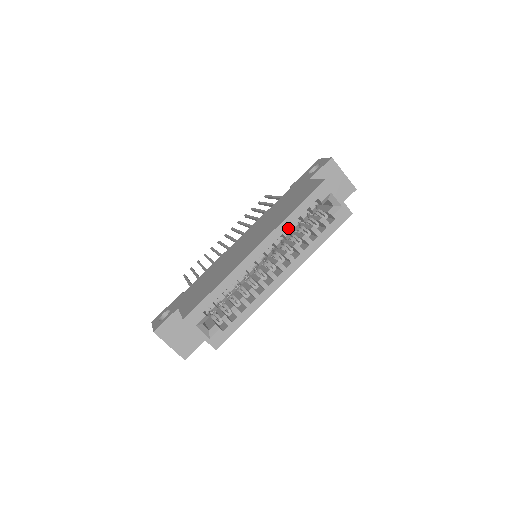
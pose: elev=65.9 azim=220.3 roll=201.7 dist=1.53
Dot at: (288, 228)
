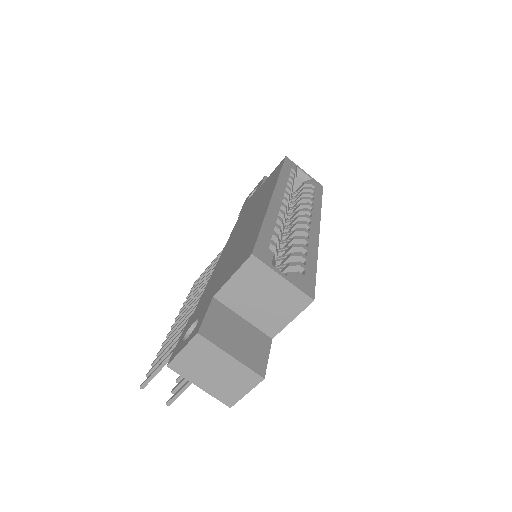
Dot at: occluded
